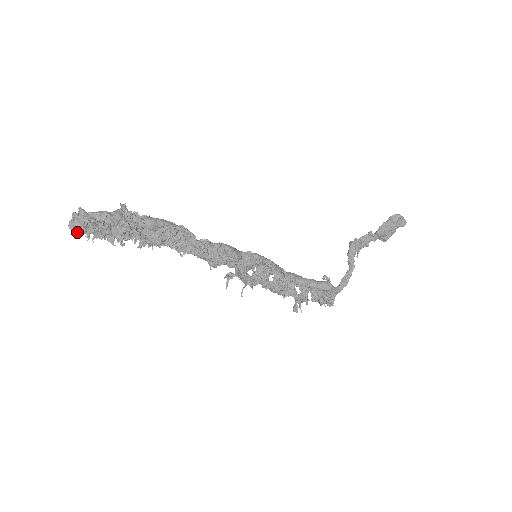
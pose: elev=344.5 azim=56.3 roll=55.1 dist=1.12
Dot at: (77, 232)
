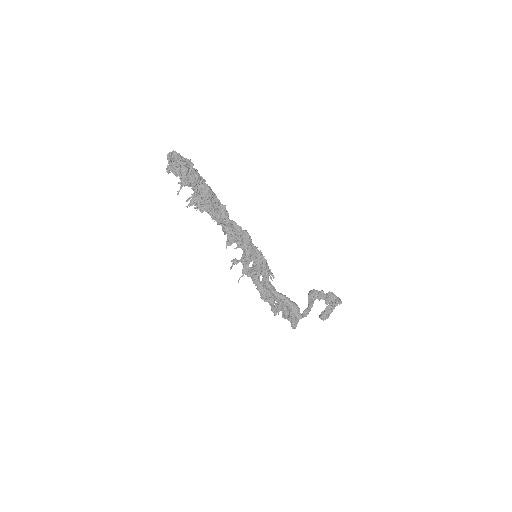
Dot at: (171, 159)
